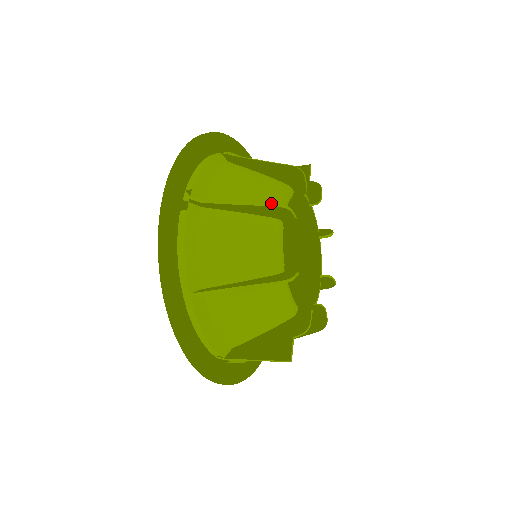
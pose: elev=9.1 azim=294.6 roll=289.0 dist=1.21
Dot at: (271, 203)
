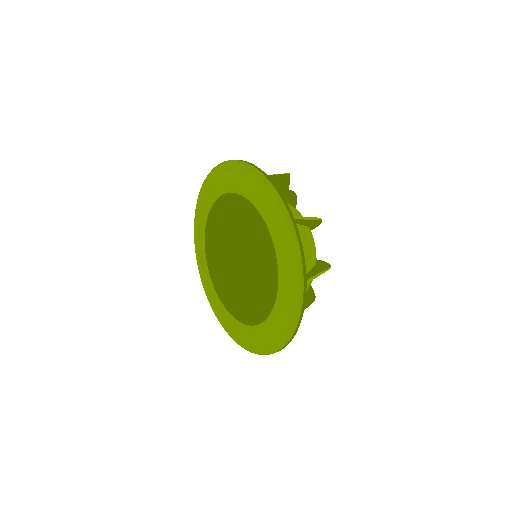
Dot at: (328, 269)
